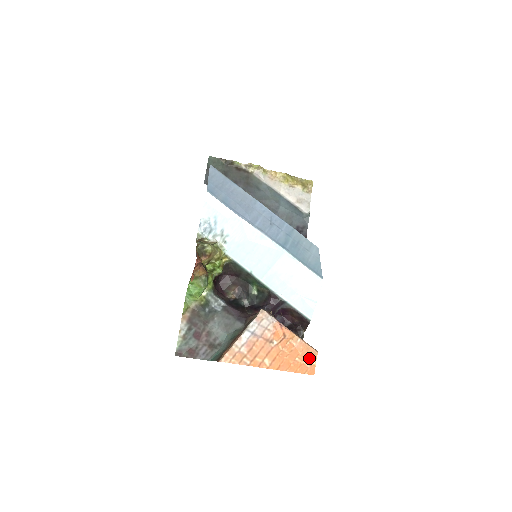
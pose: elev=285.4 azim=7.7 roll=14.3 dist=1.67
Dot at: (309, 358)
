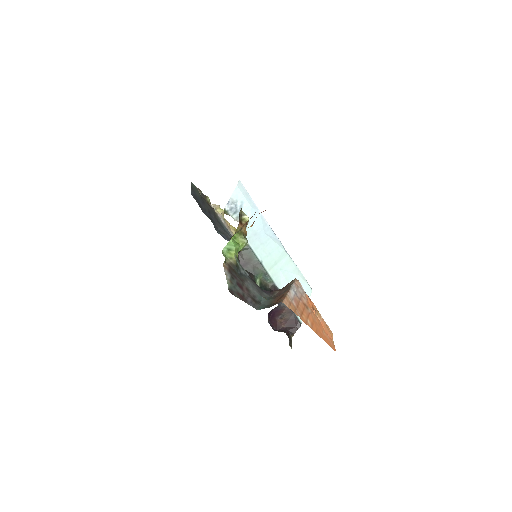
Dot at: (329, 336)
